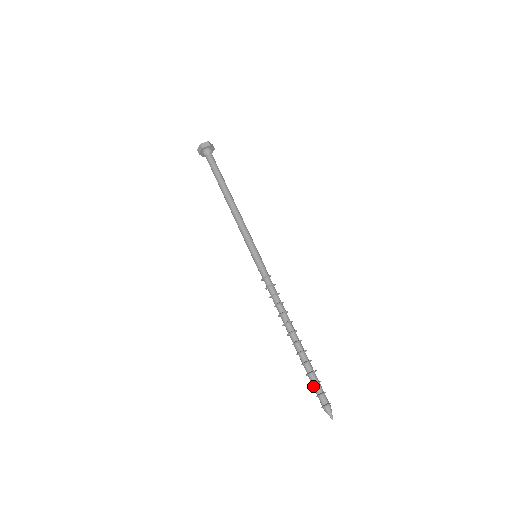
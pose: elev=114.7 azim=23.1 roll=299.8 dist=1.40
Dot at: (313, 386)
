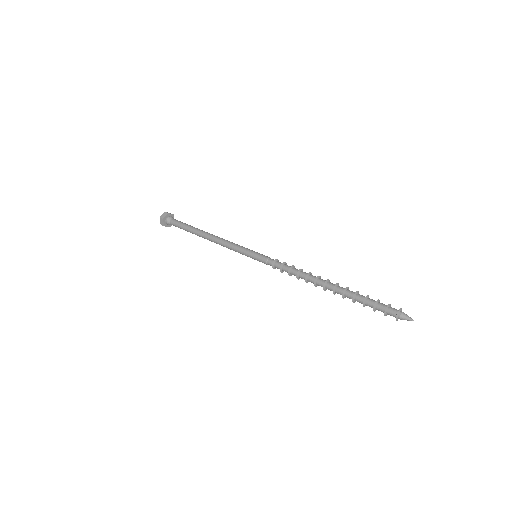
Dot at: (376, 304)
